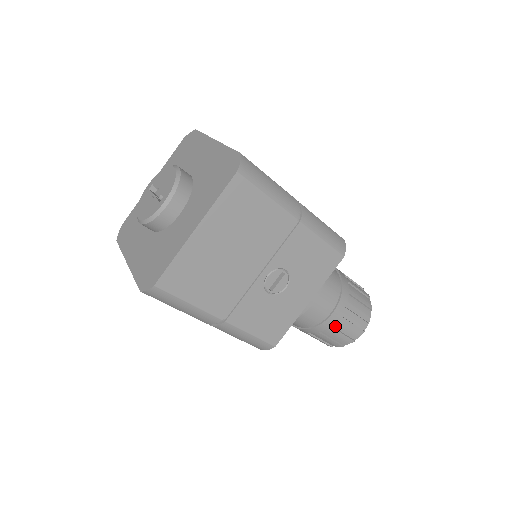
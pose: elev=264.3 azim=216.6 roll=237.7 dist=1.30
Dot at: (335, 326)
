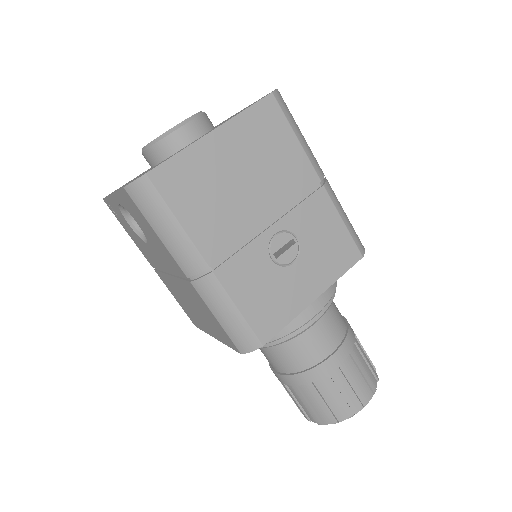
Dot at: (334, 378)
